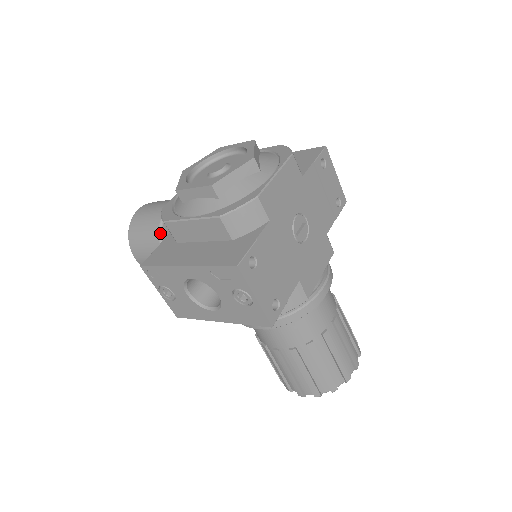
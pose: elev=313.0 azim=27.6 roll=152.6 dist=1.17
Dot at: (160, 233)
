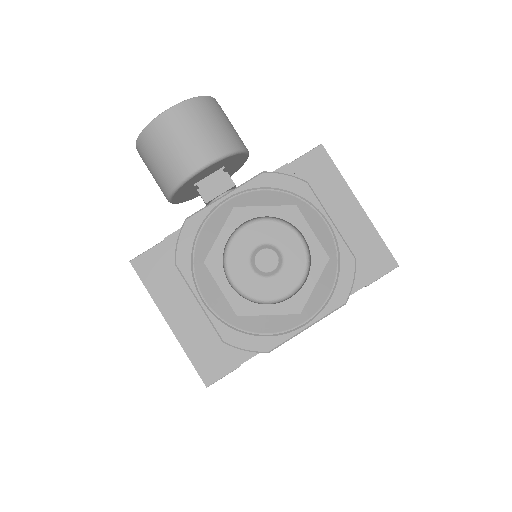
Dot at: (175, 190)
